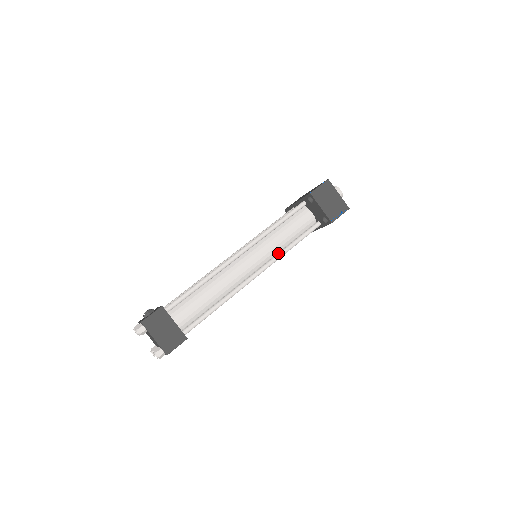
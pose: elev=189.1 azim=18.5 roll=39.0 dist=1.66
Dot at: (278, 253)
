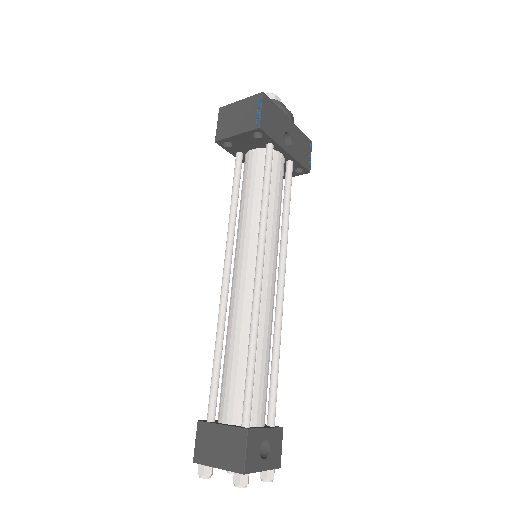
Dot at: (258, 225)
